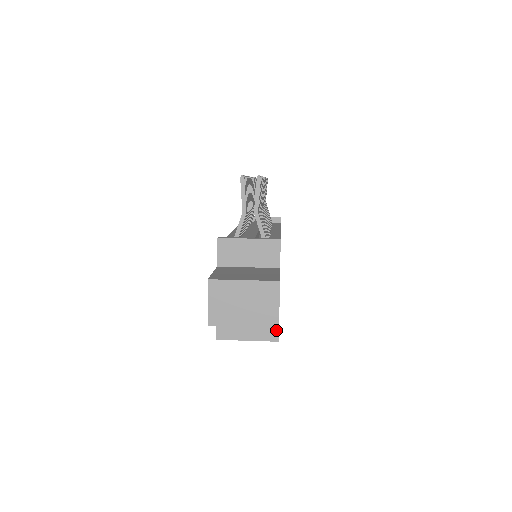
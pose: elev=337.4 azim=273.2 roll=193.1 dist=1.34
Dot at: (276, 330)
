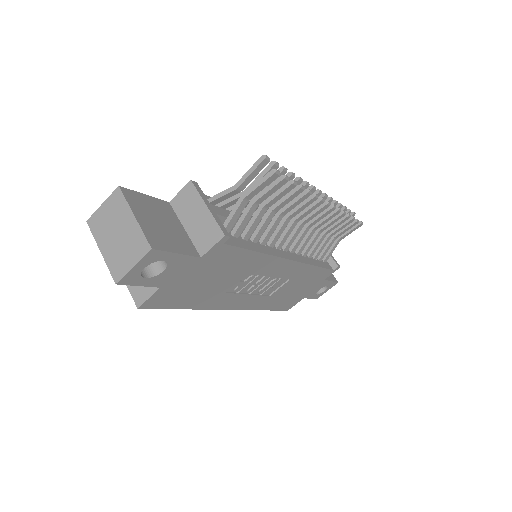
Dot at: (145, 298)
